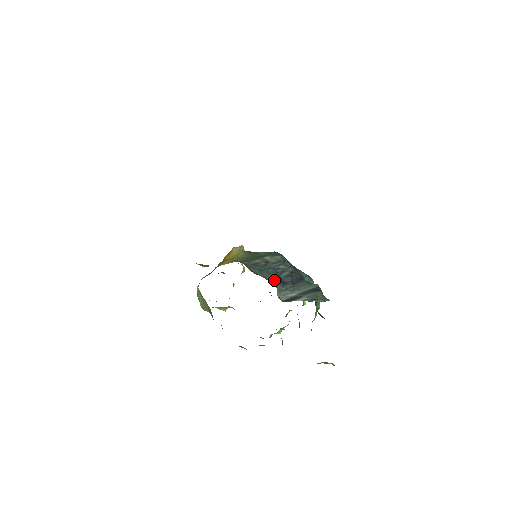
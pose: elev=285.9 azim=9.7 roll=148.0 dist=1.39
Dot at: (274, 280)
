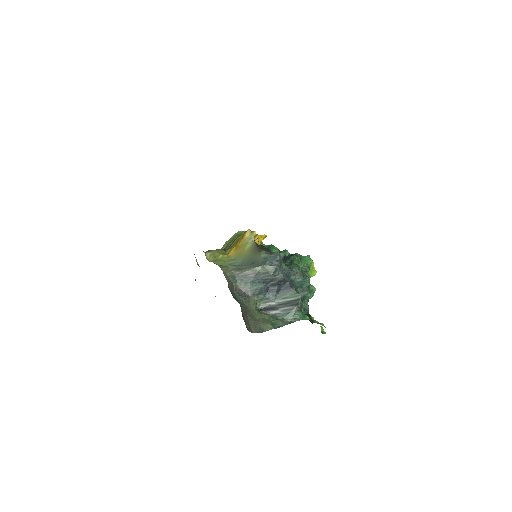
Dot at: (257, 292)
